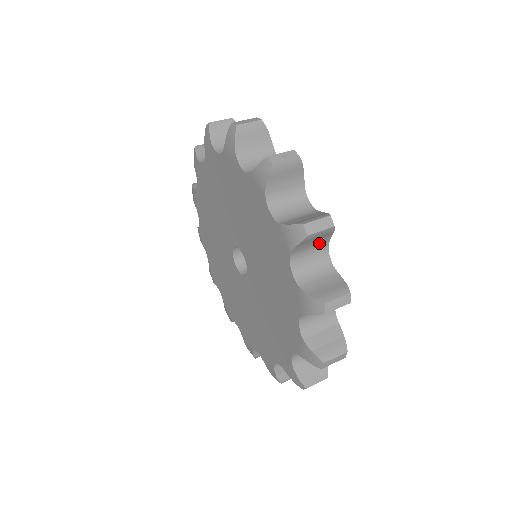
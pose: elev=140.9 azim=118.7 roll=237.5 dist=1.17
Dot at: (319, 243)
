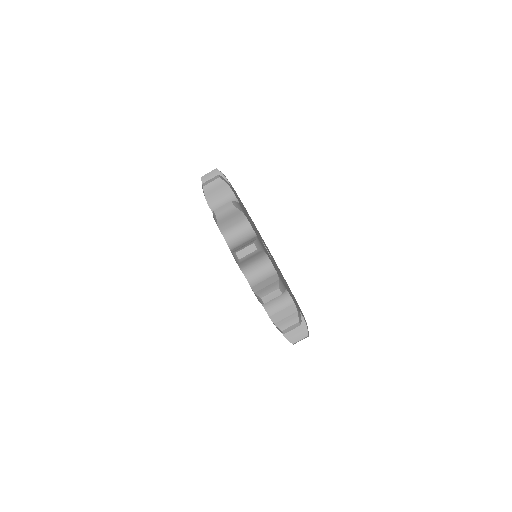
Dot at: occluded
